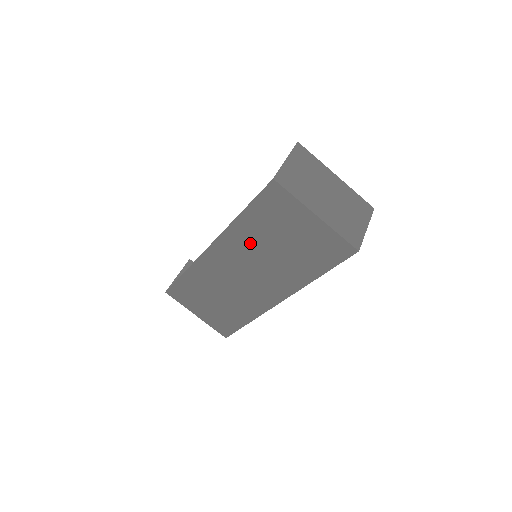
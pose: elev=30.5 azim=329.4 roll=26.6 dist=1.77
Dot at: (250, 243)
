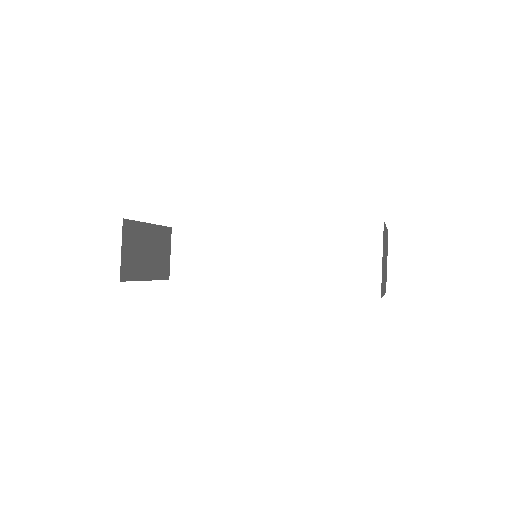
Dot at: occluded
